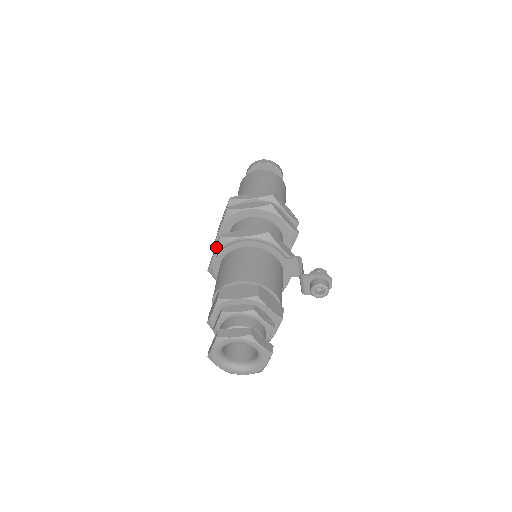
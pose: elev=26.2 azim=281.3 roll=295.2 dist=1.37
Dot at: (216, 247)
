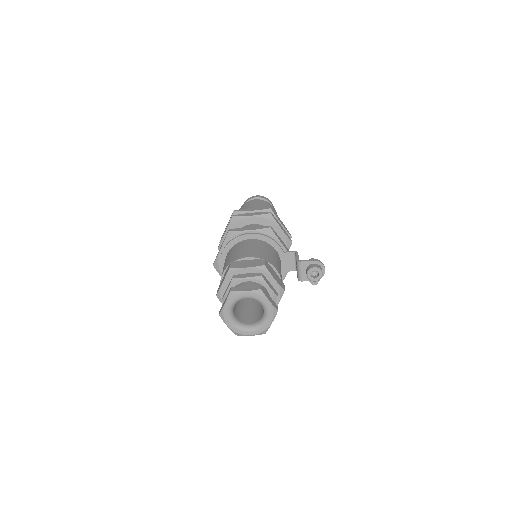
Dot at: (224, 240)
